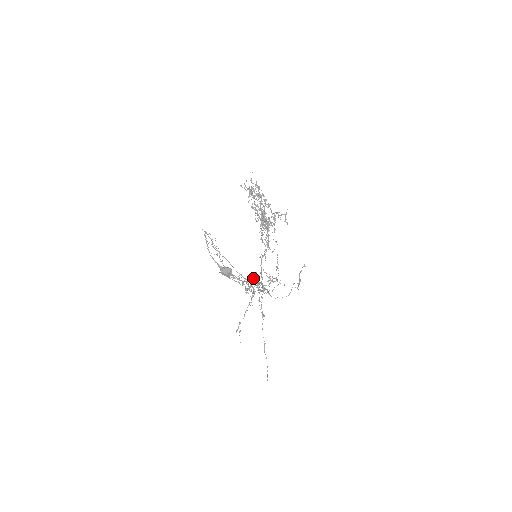
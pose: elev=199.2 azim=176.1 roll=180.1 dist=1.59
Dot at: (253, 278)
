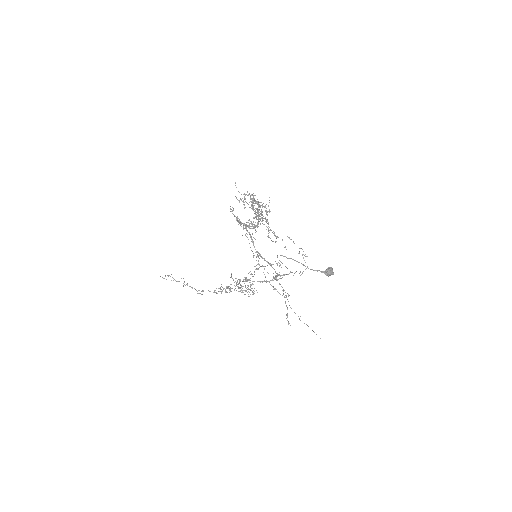
Dot at: (238, 279)
